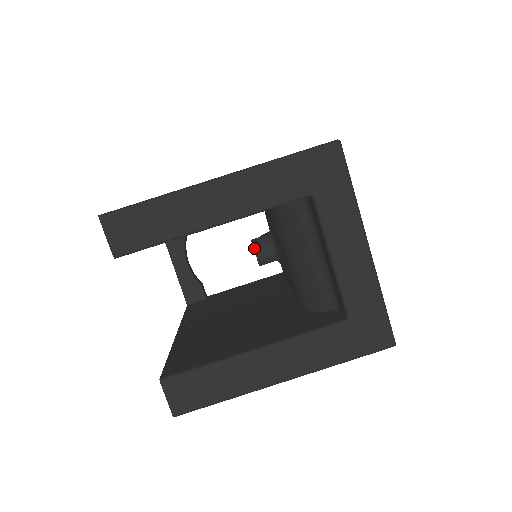
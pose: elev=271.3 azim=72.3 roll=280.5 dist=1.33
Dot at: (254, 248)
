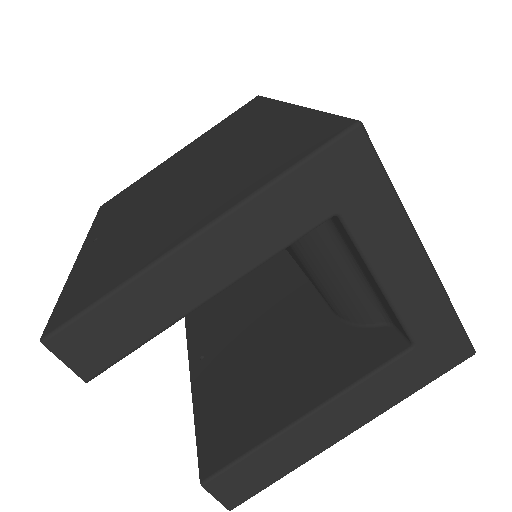
Dot at: occluded
